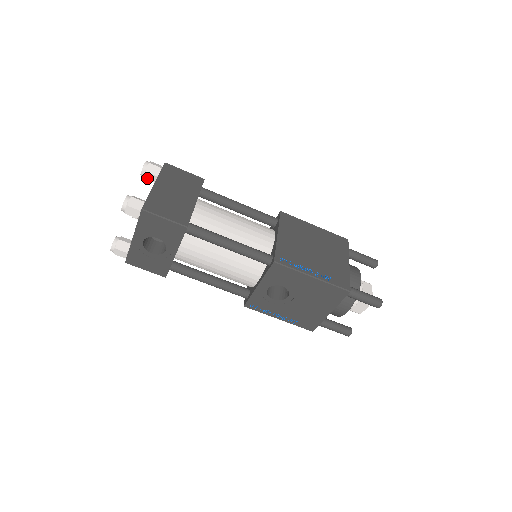
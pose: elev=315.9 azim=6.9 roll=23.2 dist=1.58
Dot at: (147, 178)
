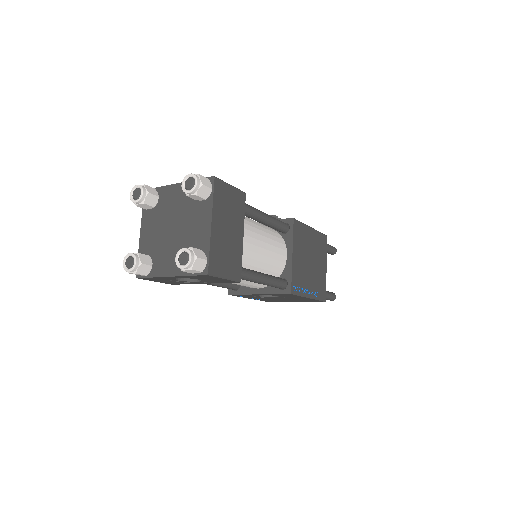
Dot at: (191, 197)
